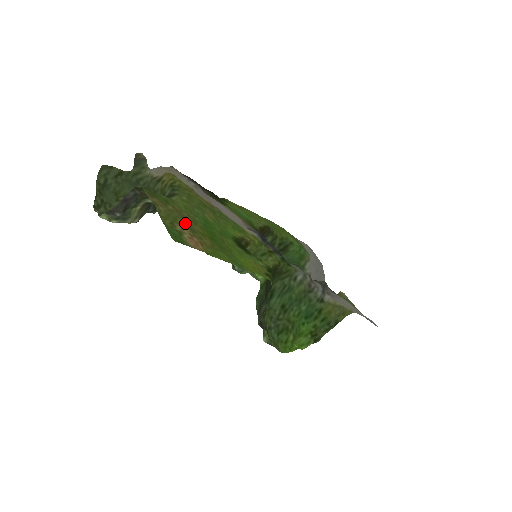
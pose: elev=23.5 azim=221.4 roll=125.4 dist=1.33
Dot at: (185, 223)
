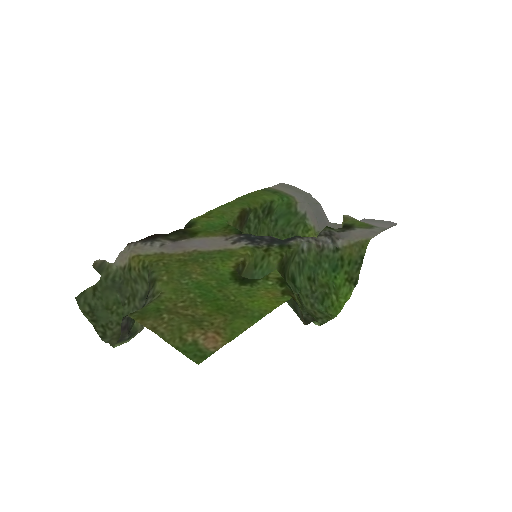
Dot at: (190, 324)
